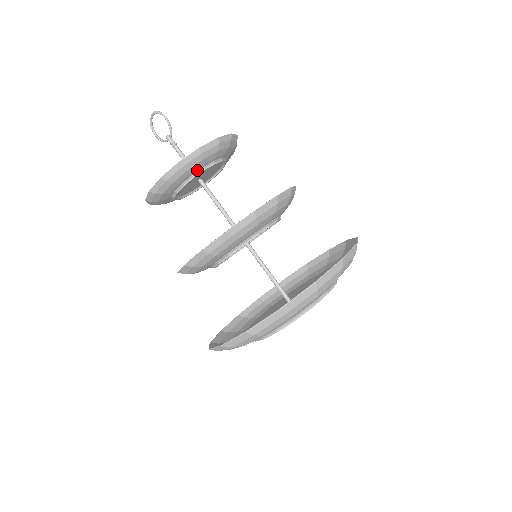
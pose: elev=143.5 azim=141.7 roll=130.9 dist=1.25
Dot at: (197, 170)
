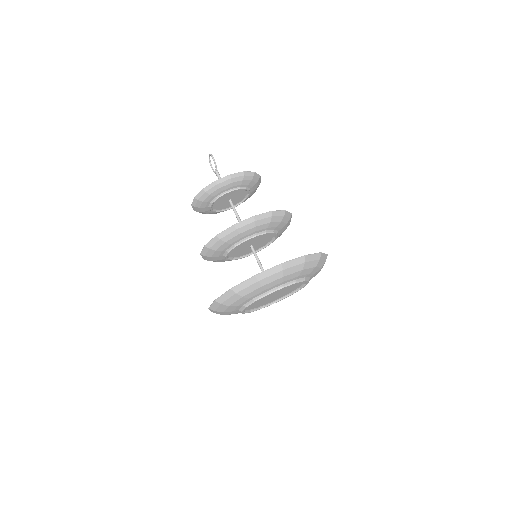
Dot at: (219, 194)
